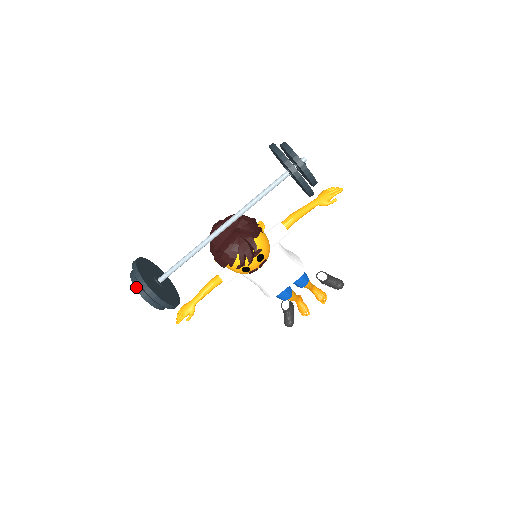
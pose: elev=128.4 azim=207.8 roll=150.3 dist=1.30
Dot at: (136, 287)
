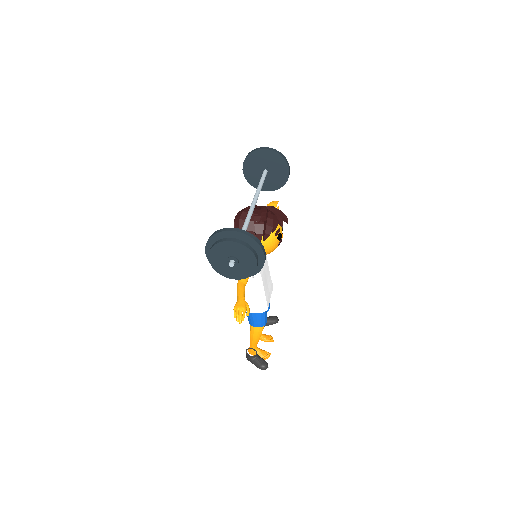
Dot at: (238, 242)
